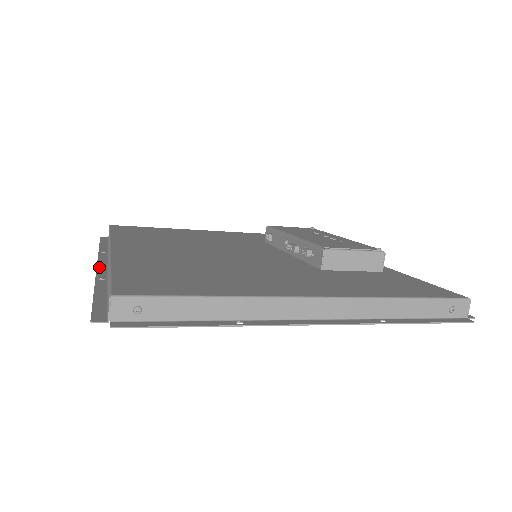
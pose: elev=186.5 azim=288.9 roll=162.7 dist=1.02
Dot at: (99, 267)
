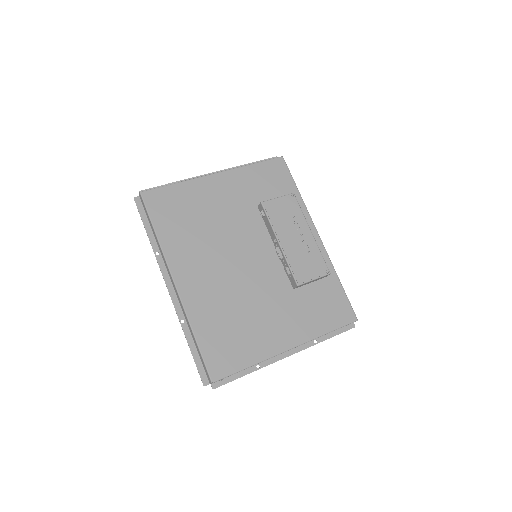
Dot at: (172, 296)
